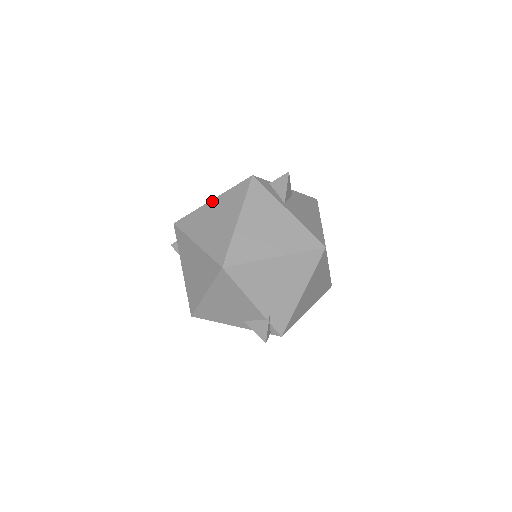
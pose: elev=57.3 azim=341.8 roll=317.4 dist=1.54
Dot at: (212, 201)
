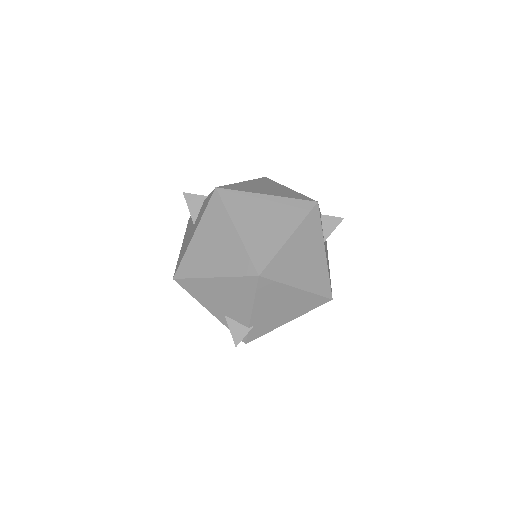
Dot at: (268, 196)
